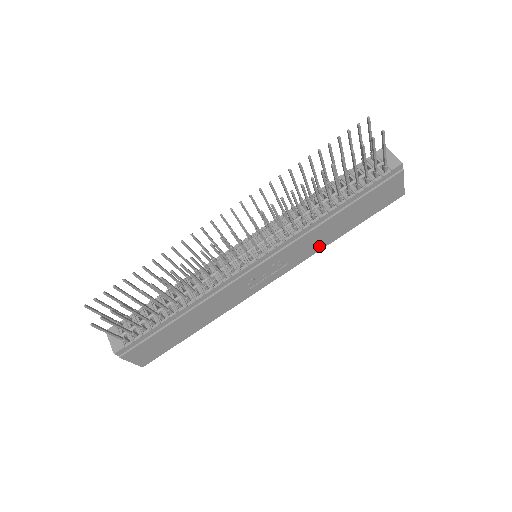
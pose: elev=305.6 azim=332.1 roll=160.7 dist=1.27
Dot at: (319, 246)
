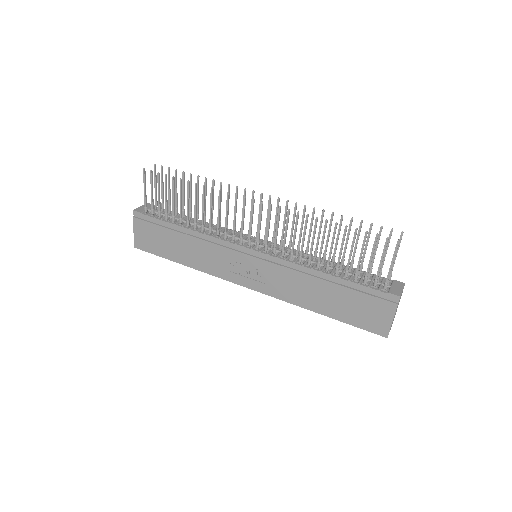
Dot at: (296, 299)
